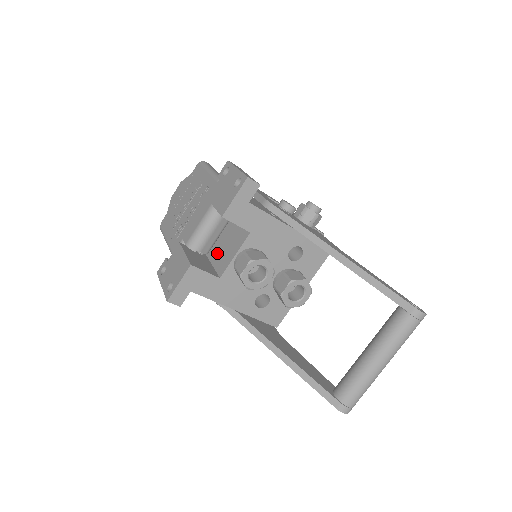
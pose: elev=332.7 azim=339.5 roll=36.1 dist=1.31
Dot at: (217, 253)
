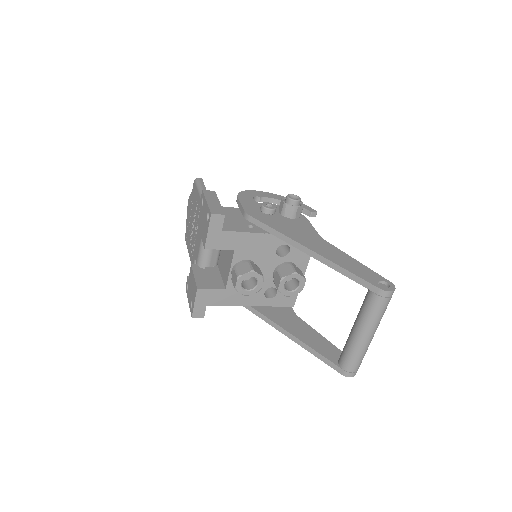
Dot at: (222, 265)
